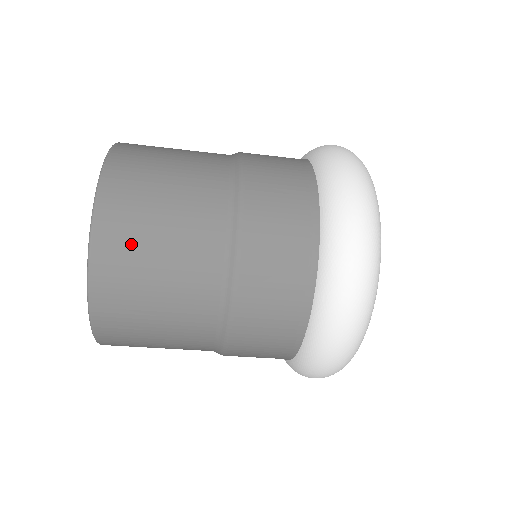
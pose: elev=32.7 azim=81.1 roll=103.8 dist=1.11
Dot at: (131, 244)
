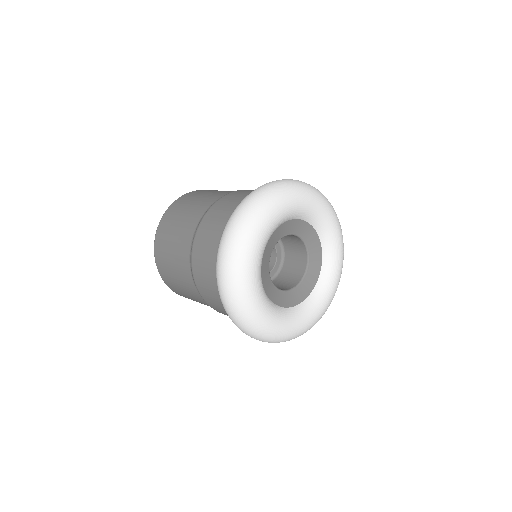
Dot at: (180, 292)
